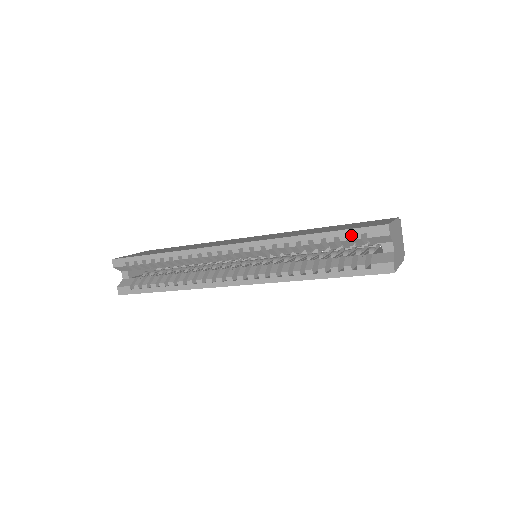
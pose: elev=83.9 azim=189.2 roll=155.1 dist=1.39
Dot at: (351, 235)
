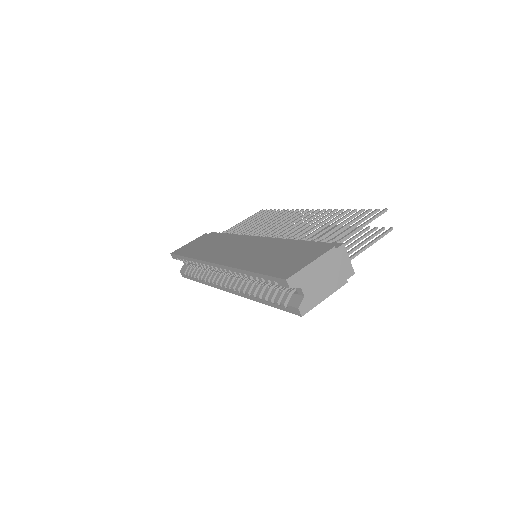
Dot at: occluded
